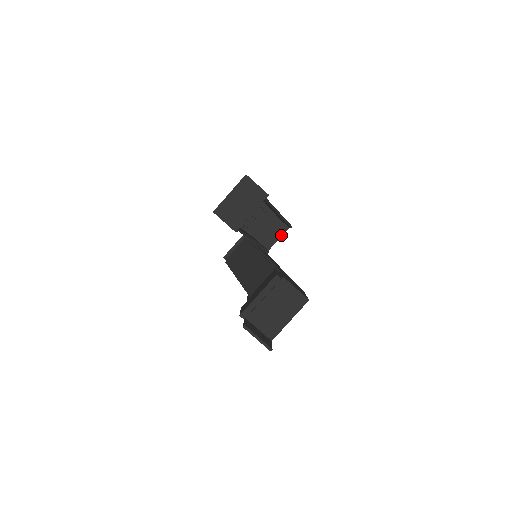
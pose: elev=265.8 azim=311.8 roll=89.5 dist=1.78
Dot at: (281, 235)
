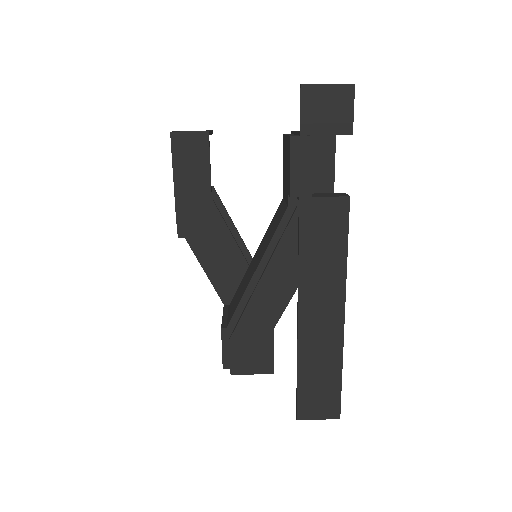
Dot at: occluded
